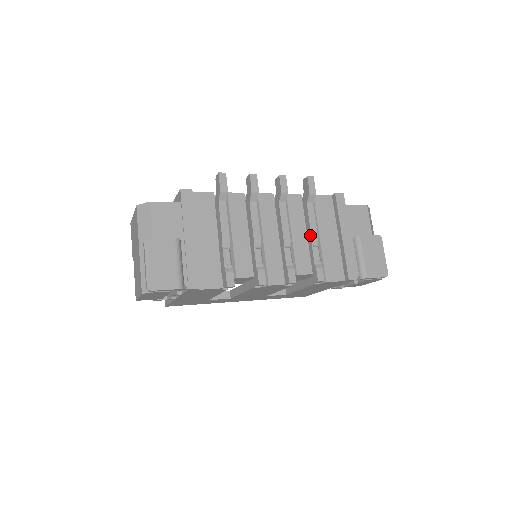
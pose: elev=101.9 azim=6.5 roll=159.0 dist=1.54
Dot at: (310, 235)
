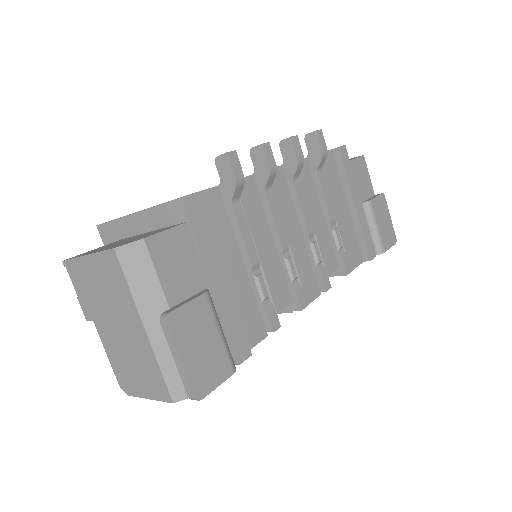
Dot at: (327, 215)
